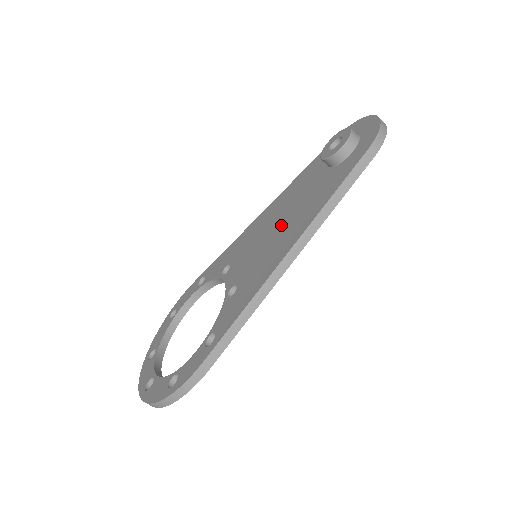
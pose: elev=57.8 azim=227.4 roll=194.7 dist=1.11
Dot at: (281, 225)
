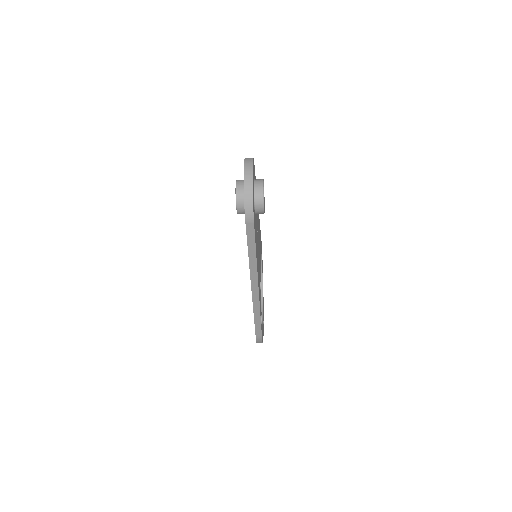
Dot at: occluded
